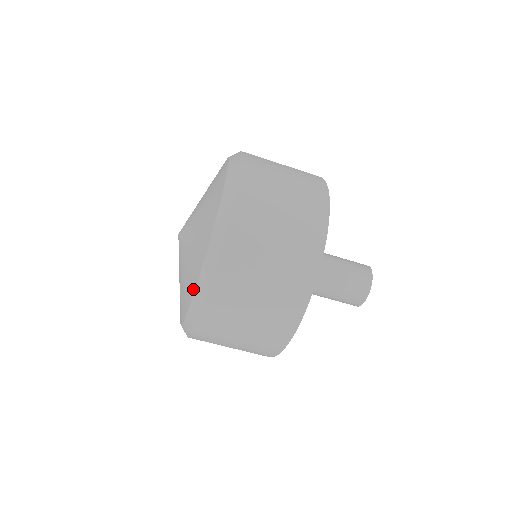
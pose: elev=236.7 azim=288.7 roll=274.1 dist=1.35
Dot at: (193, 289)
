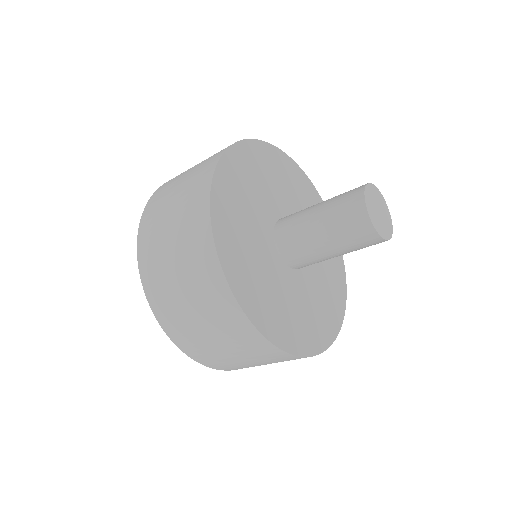
Dot at: occluded
